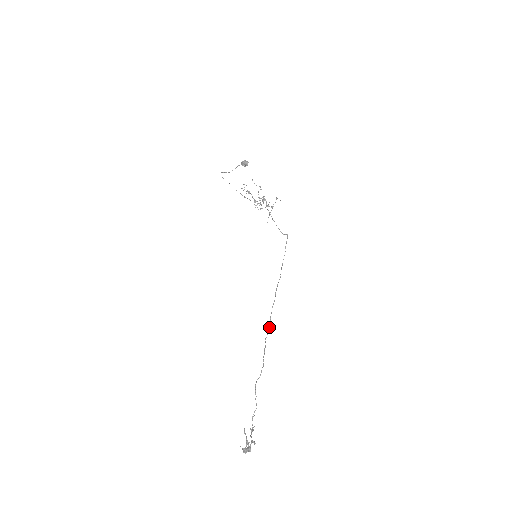
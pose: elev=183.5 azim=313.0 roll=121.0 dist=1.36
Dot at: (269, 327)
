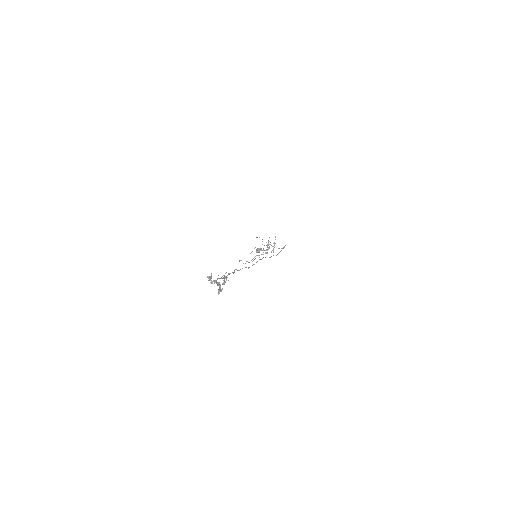
Dot at: occluded
